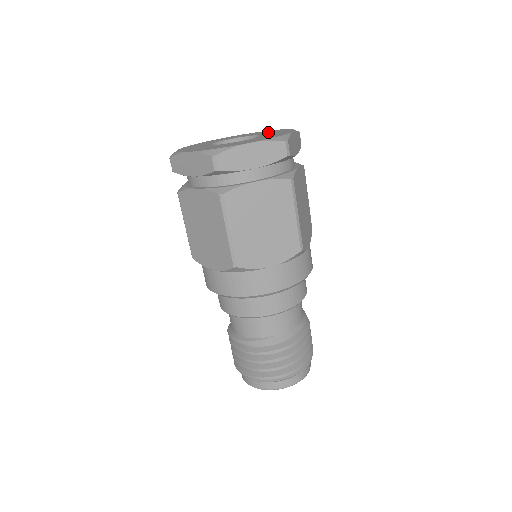
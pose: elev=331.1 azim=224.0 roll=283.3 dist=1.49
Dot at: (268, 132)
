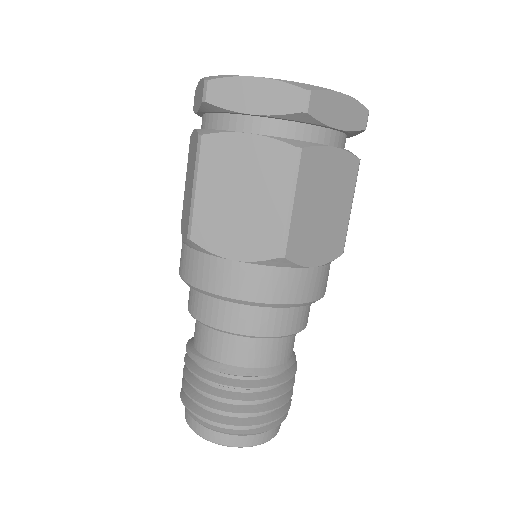
Dot at: occluded
